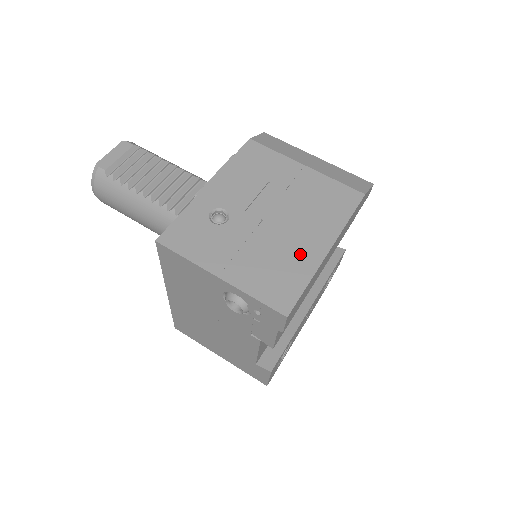
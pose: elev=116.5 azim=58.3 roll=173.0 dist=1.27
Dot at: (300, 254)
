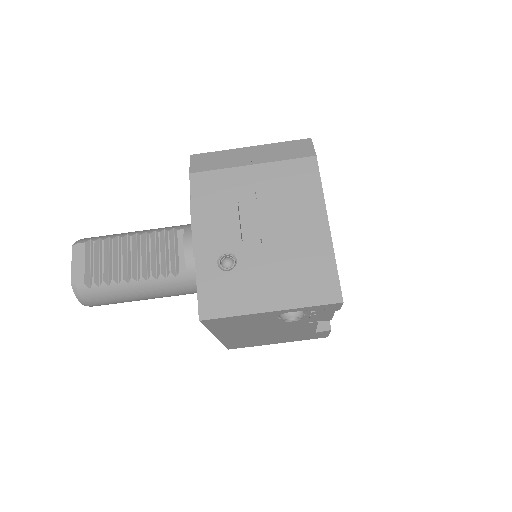
Dot at: (311, 245)
